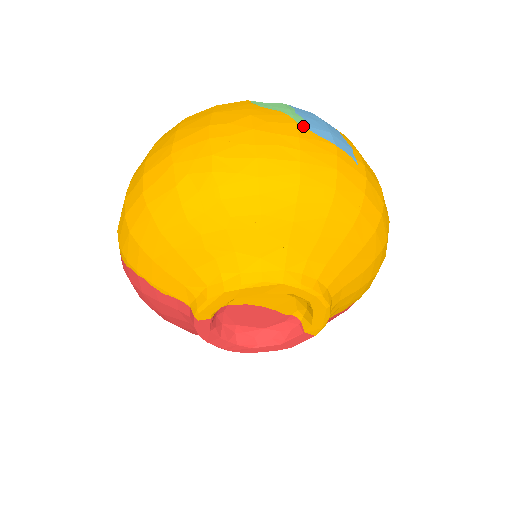
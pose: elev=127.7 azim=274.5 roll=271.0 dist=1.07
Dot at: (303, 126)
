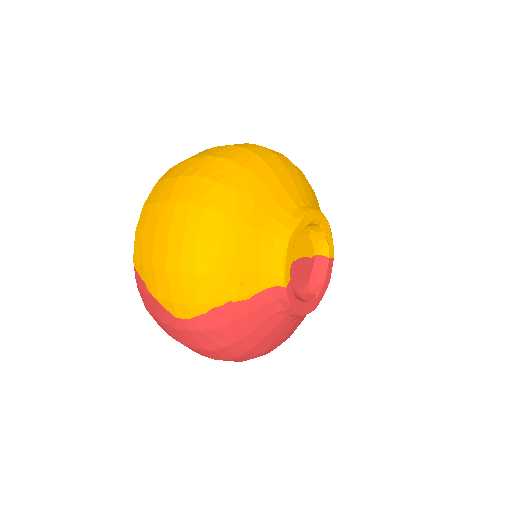
Dot at: occluded
